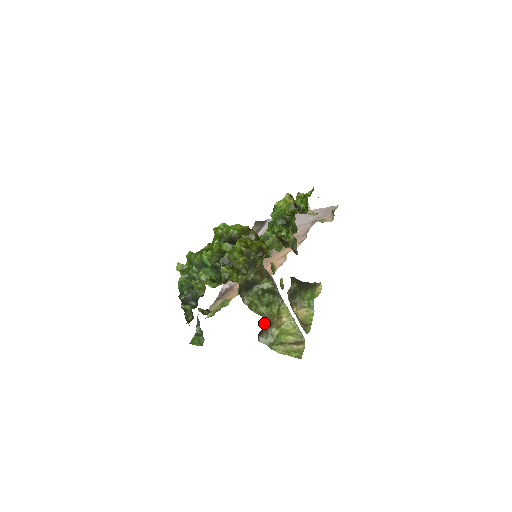
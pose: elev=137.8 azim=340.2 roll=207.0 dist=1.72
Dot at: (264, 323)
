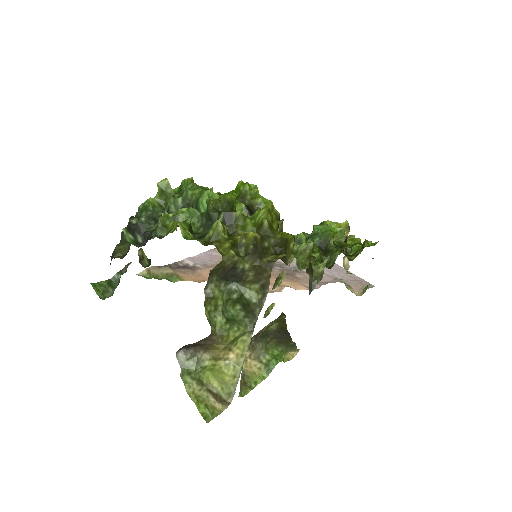
Dot at: (205, 338)
